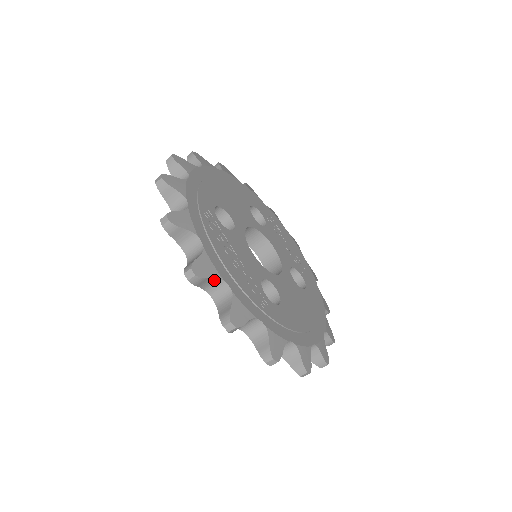
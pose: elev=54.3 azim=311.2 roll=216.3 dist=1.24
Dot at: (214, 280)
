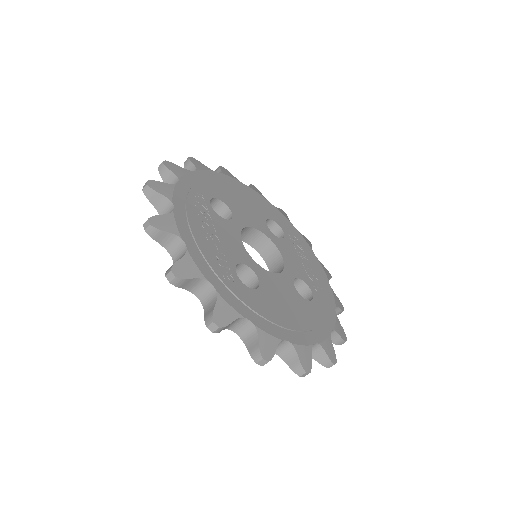
Dot at: (173, 237)
